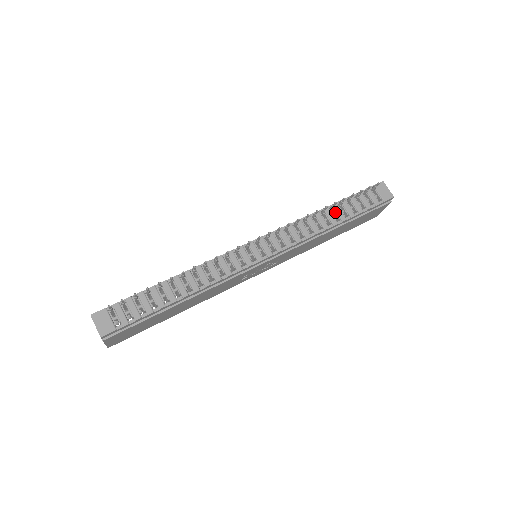
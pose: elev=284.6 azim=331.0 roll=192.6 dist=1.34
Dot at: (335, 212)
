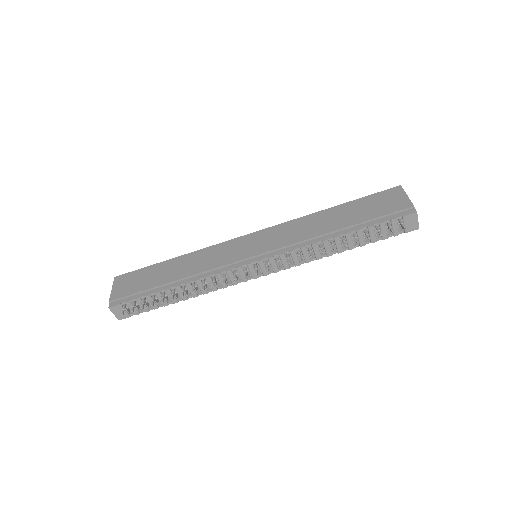
Dot at: occluded
